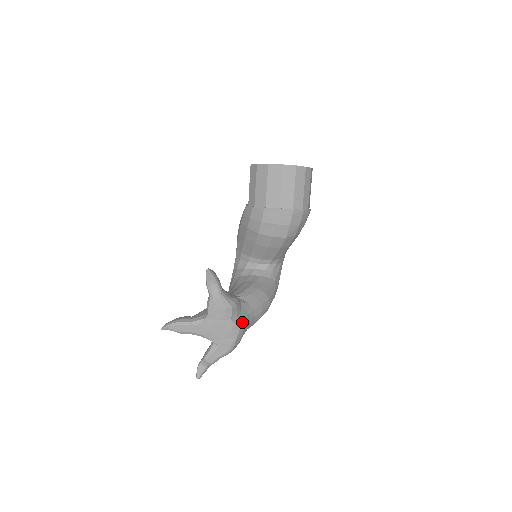
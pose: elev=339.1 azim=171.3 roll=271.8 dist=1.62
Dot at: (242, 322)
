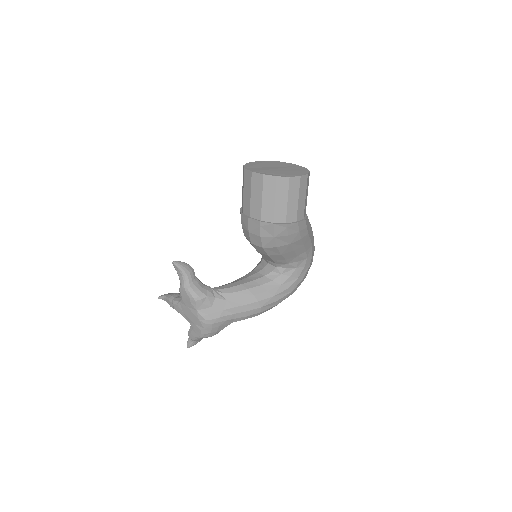
Dot at: (211, 315)
